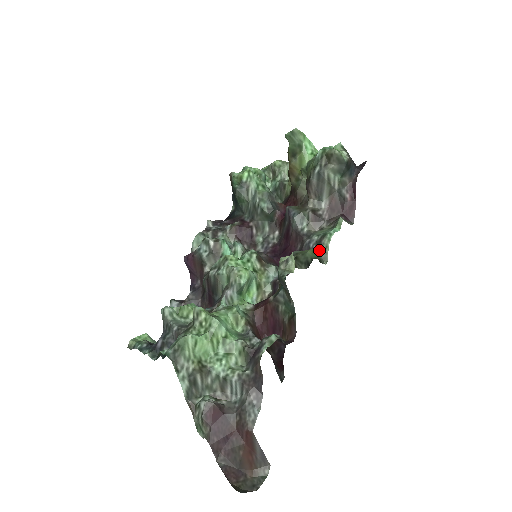
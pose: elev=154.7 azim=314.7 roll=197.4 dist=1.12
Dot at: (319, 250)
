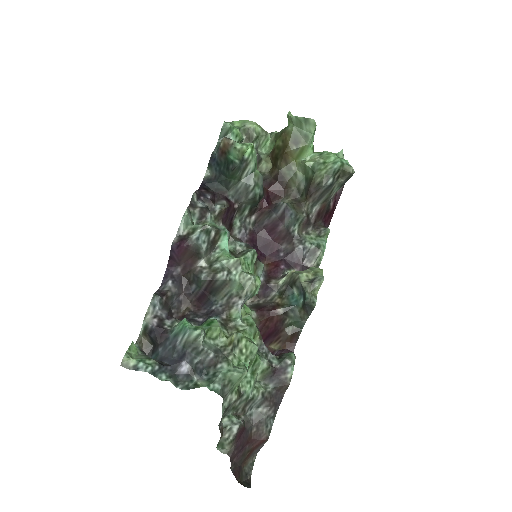
Dot at: (313, 261)
